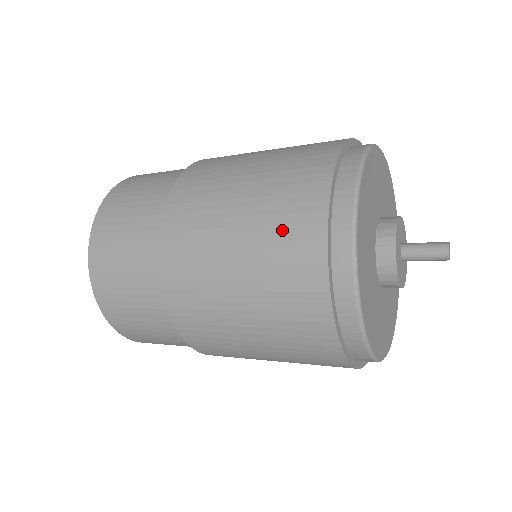
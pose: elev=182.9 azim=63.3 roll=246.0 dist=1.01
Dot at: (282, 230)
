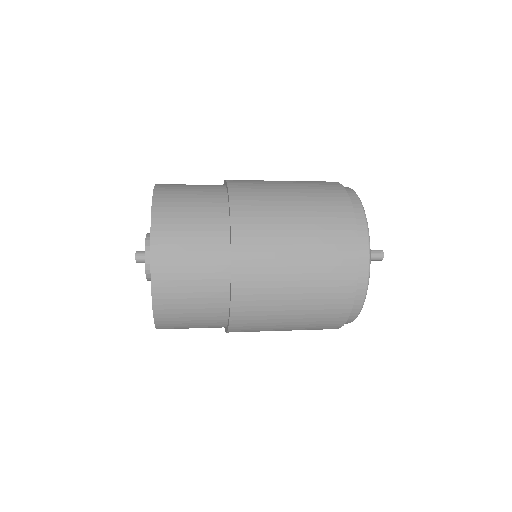
Dot at: (323, 199)
